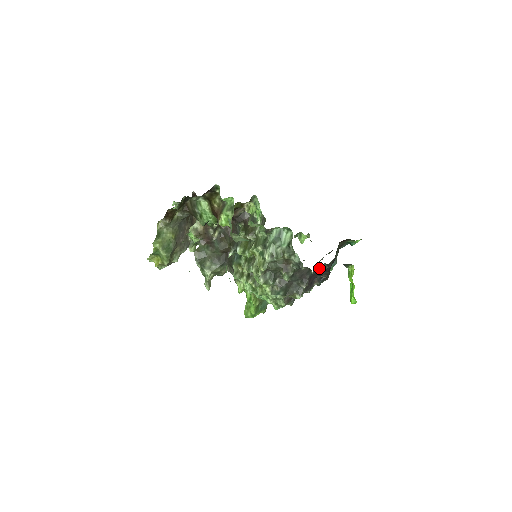
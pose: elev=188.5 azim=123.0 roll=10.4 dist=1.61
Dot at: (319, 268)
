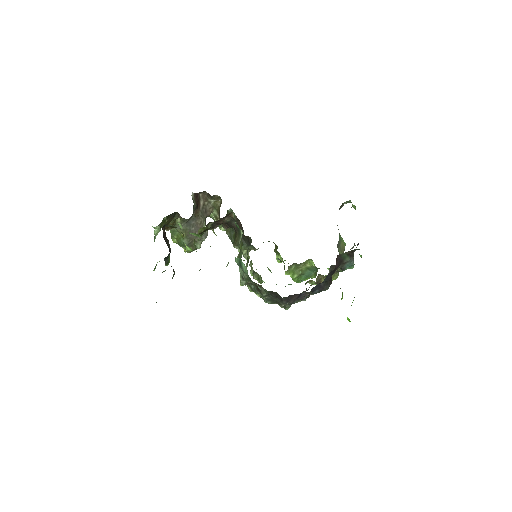
Dot at: occluded
